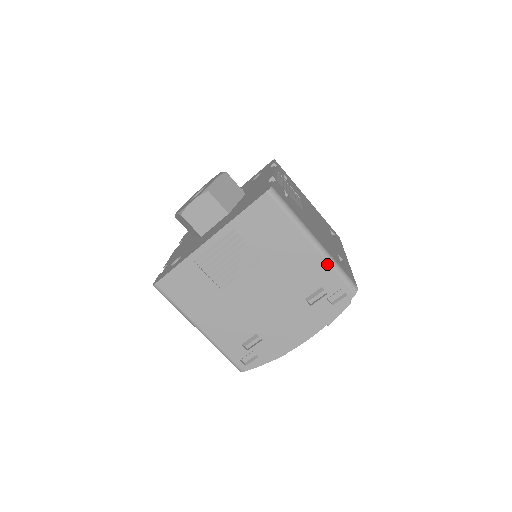
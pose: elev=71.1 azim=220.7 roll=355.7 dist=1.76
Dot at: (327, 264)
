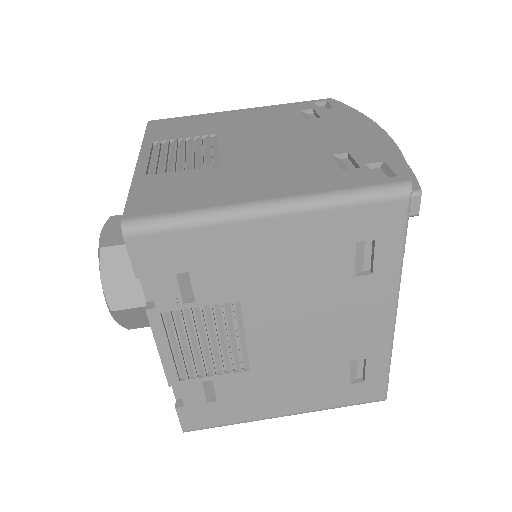
Dot at: (273, 106)
